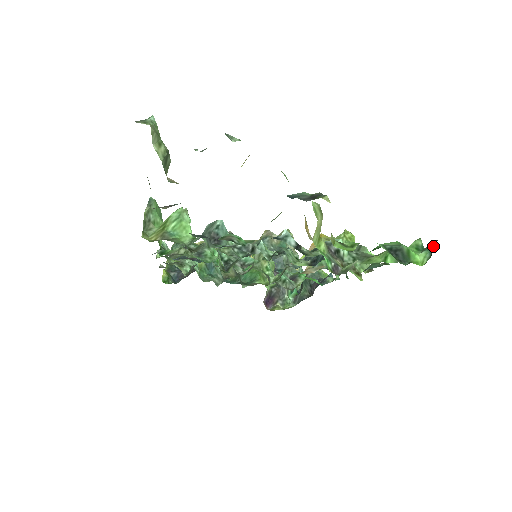
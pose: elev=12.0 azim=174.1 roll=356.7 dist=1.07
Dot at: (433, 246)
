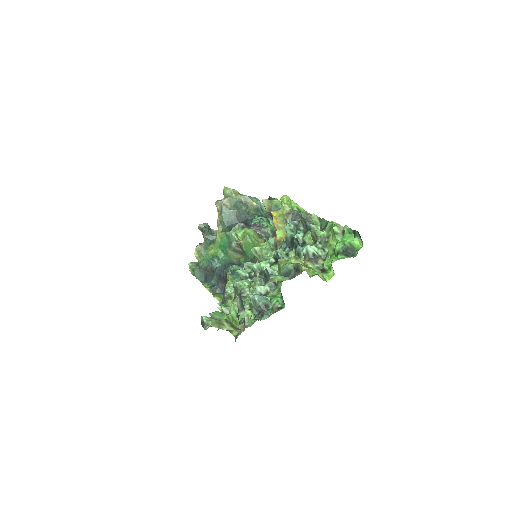
Dot at: (358, 234)
